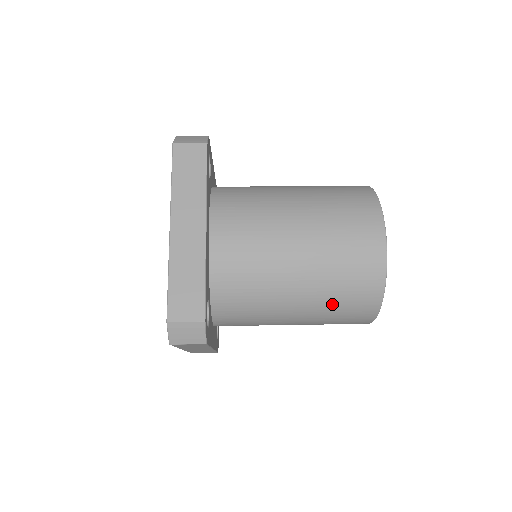
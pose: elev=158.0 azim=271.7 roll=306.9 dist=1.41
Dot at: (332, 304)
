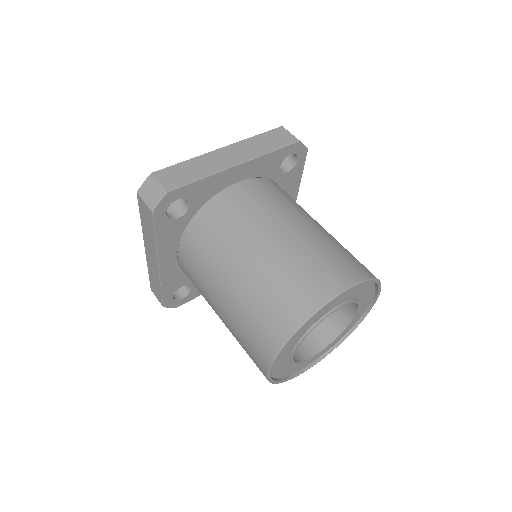
Dot at: occluded
